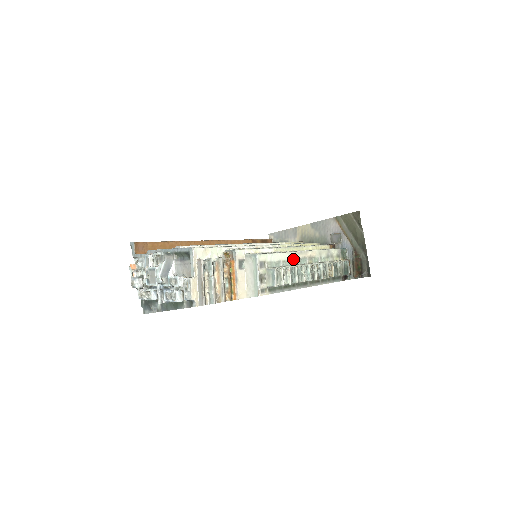
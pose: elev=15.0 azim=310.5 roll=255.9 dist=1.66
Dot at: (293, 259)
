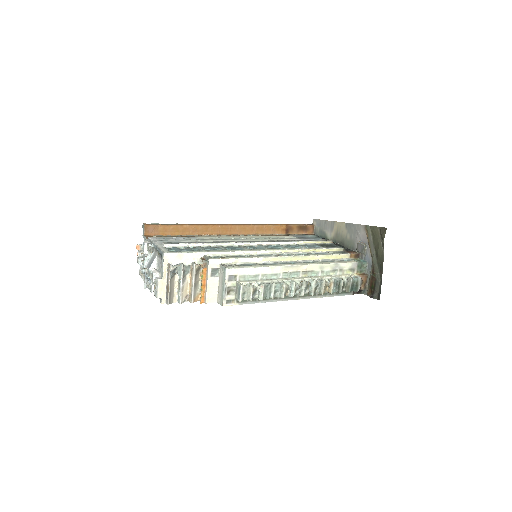
Dot at: (278, 273)
